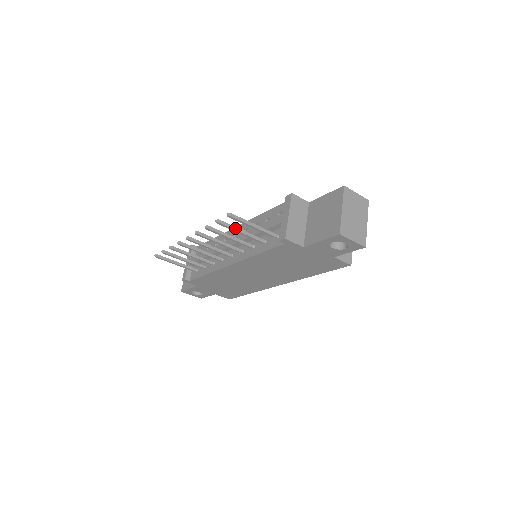
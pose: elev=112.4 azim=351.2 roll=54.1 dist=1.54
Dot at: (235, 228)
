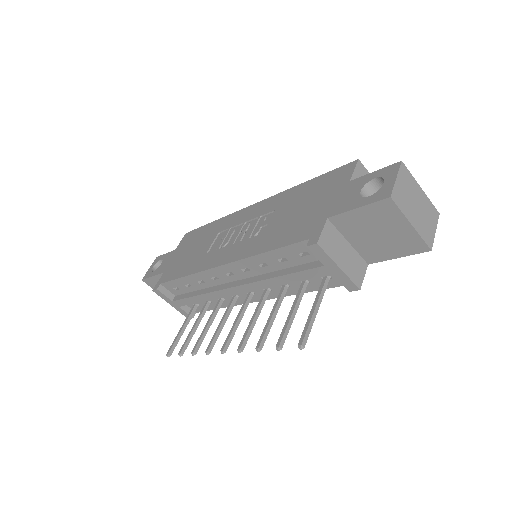
Dot at: (290, 323)
